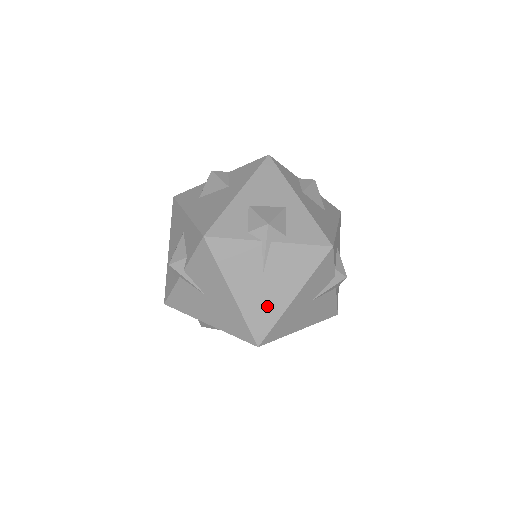
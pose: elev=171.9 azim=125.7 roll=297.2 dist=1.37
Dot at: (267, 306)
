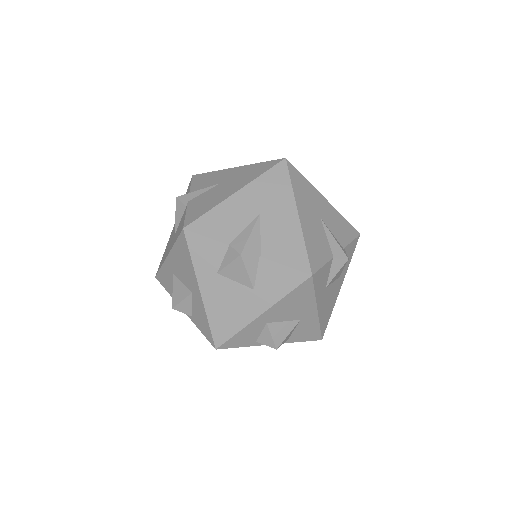
Dot at: occluded
